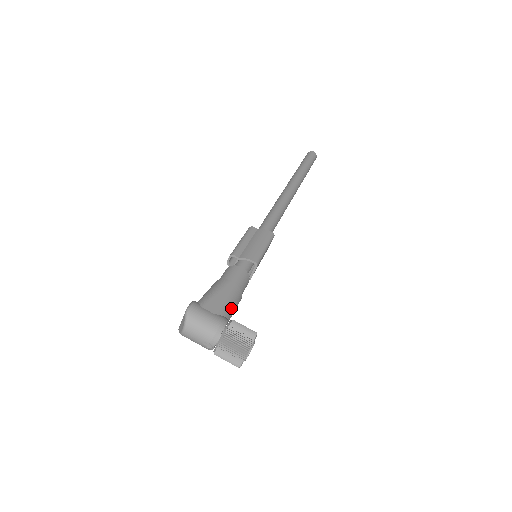
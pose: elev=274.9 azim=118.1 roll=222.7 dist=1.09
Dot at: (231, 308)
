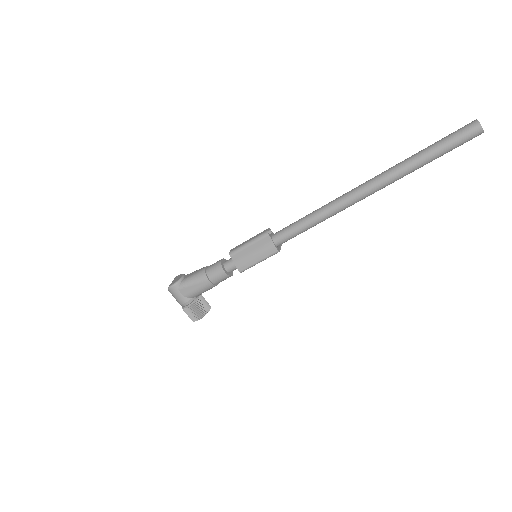
Dot at: (201, 293)
